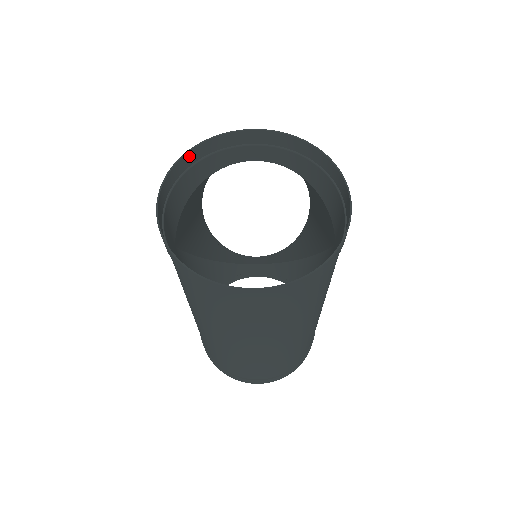
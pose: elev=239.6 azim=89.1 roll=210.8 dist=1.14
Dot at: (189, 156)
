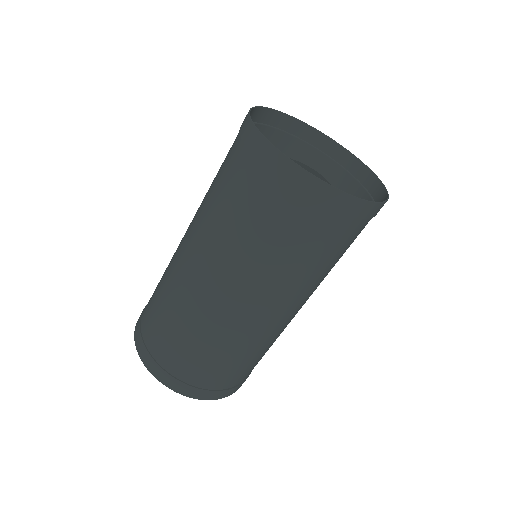
Dot at: (285, 119)
